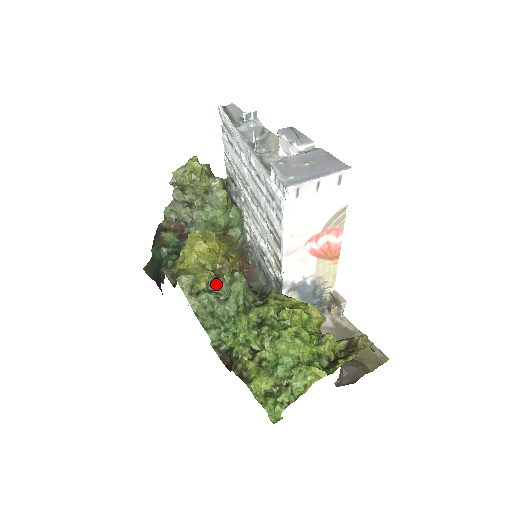
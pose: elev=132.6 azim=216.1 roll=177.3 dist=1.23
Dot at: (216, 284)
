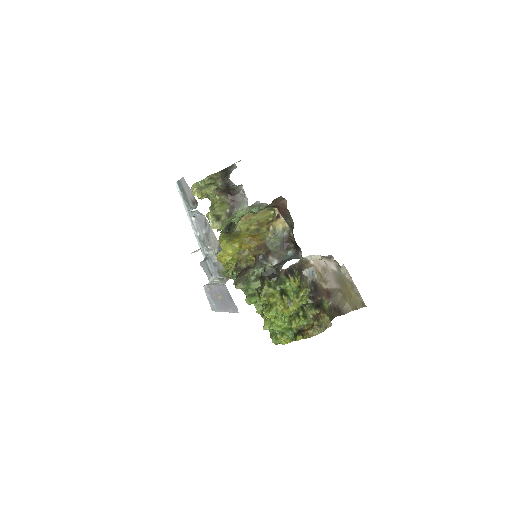
Dot at: occluded
